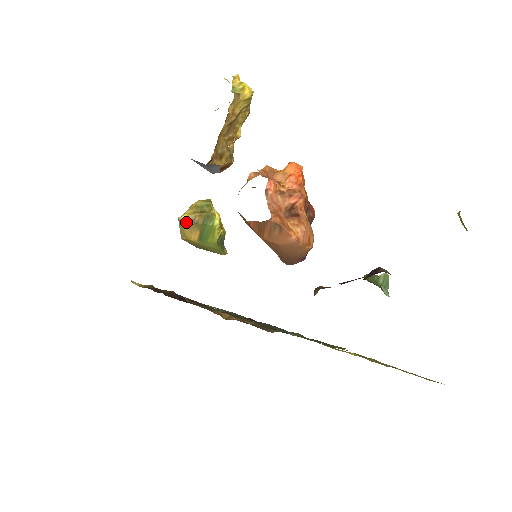
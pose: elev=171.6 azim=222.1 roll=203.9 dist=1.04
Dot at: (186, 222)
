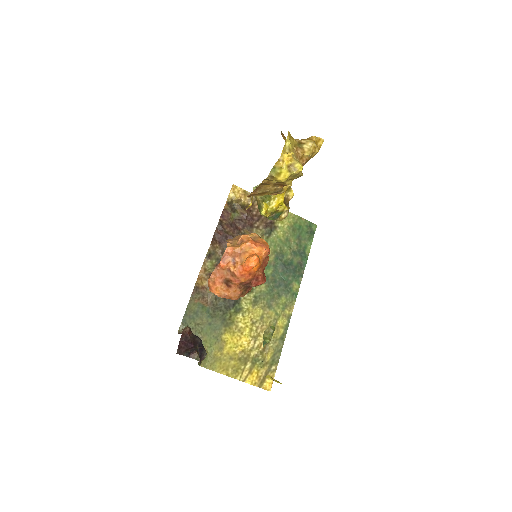
Dot at: occluded
